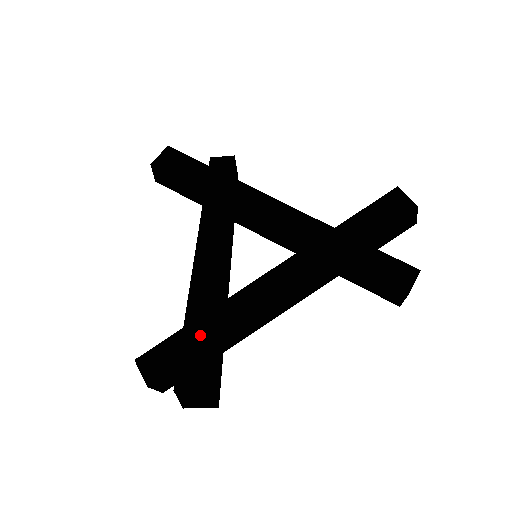
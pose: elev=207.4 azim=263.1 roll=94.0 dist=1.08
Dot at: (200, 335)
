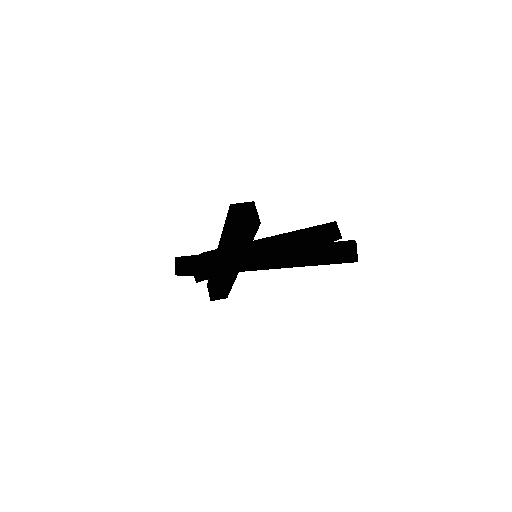
Dot at: (223, 291)
